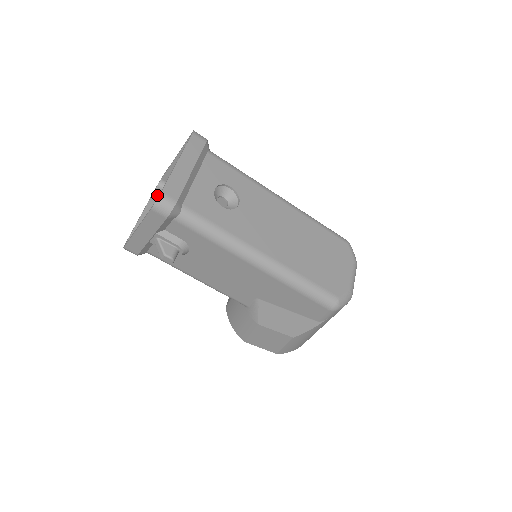
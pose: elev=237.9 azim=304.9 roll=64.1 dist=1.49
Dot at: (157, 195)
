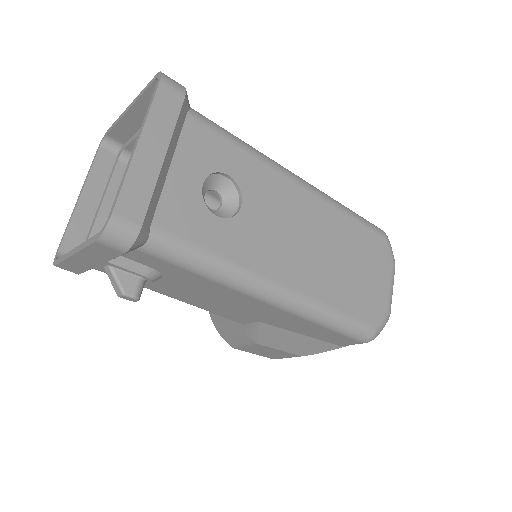
Dot at: (101, 162)
